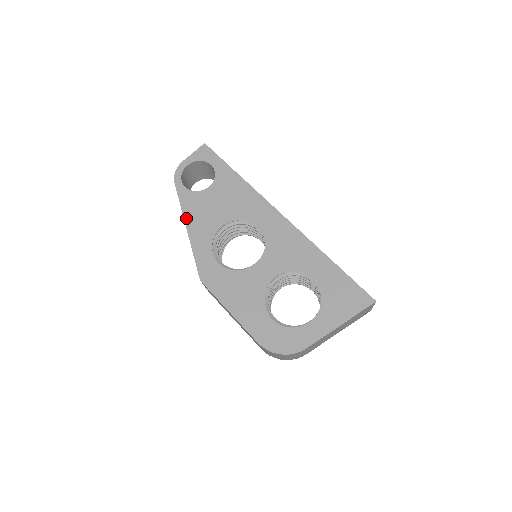
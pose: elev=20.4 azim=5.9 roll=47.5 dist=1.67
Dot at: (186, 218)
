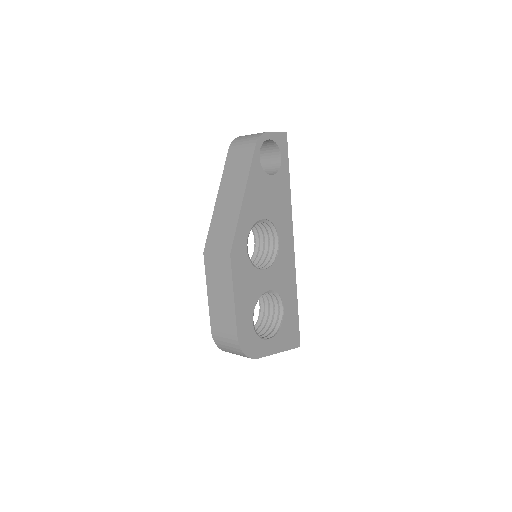
Dot at: (248, 188)
